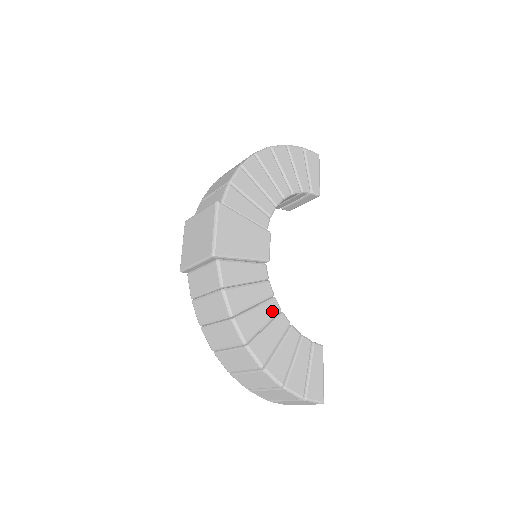
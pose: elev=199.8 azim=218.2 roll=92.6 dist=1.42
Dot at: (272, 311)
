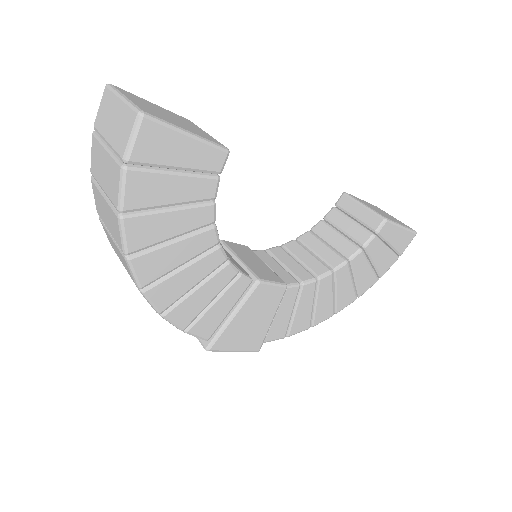
Dot at: (328, 285)
